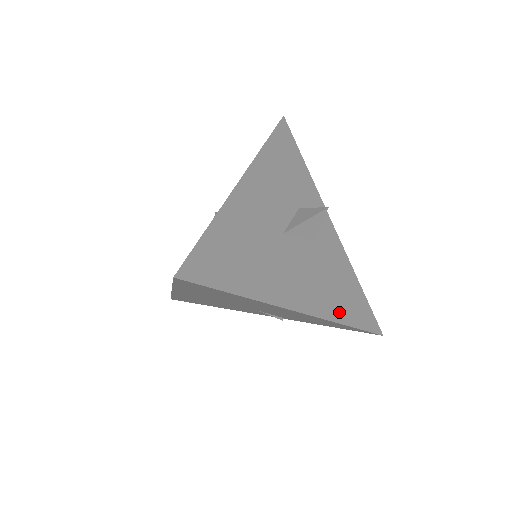
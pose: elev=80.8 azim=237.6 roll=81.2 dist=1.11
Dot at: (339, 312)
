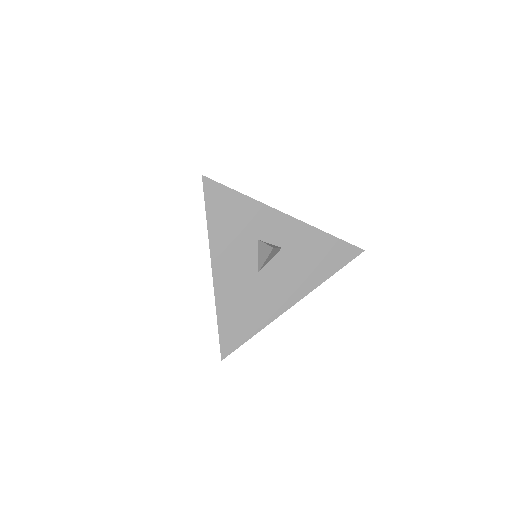
Dot at: (321, 275)
